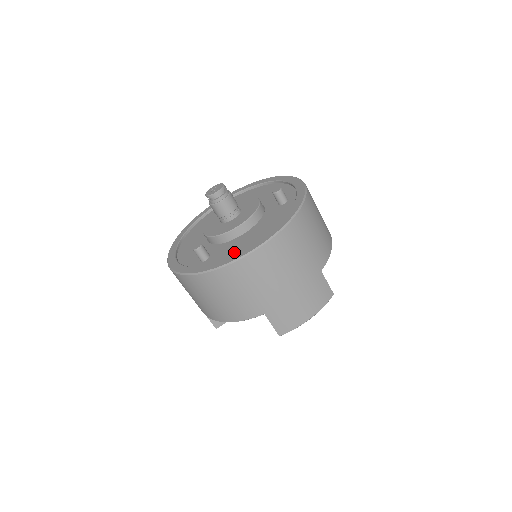
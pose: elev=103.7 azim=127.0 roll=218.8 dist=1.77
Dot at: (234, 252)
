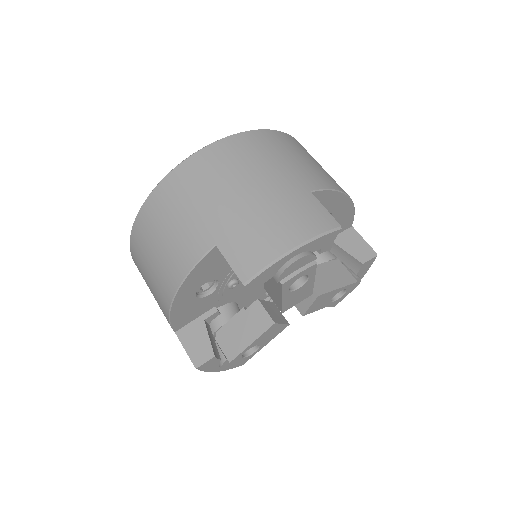
Dot at: occluded
